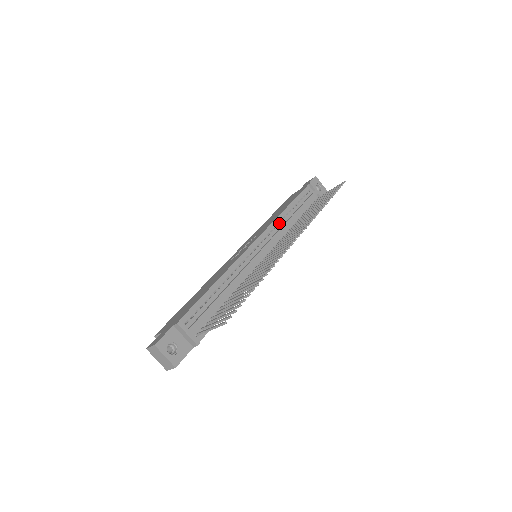
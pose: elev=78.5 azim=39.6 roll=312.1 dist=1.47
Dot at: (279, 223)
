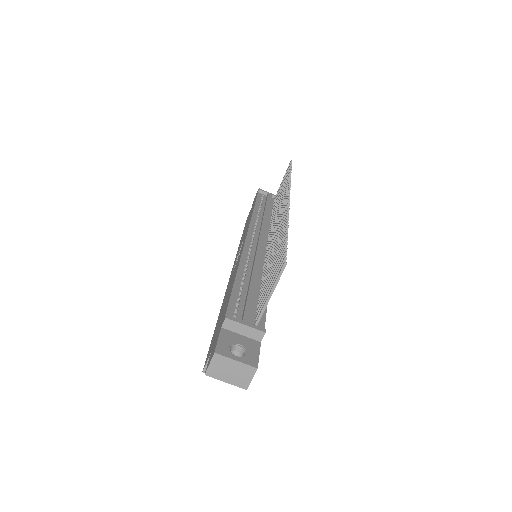
Dot at: (257, 221)
